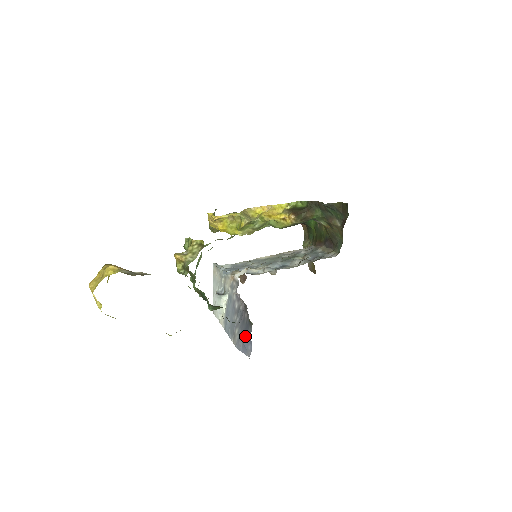
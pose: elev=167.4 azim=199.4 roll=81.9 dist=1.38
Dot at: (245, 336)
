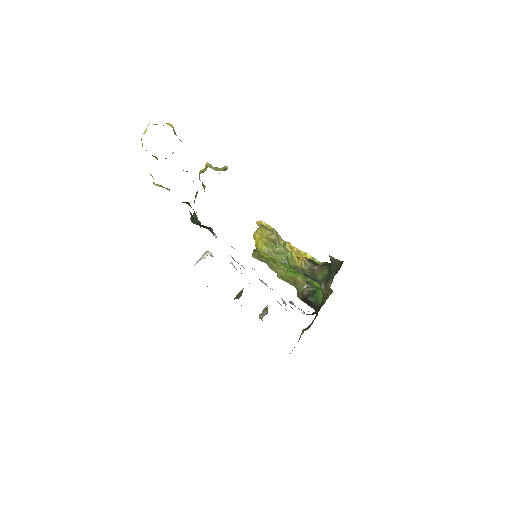
Dot at: occluded
